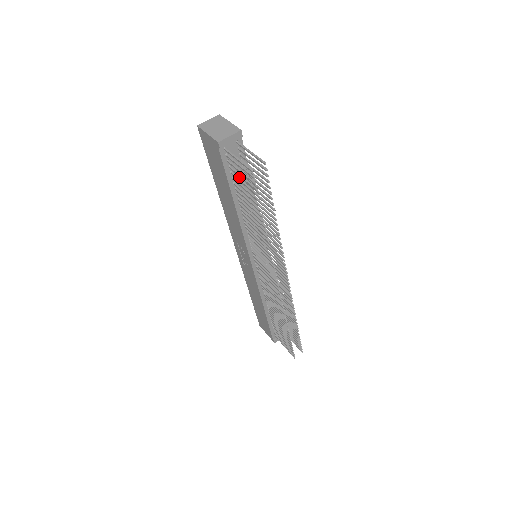
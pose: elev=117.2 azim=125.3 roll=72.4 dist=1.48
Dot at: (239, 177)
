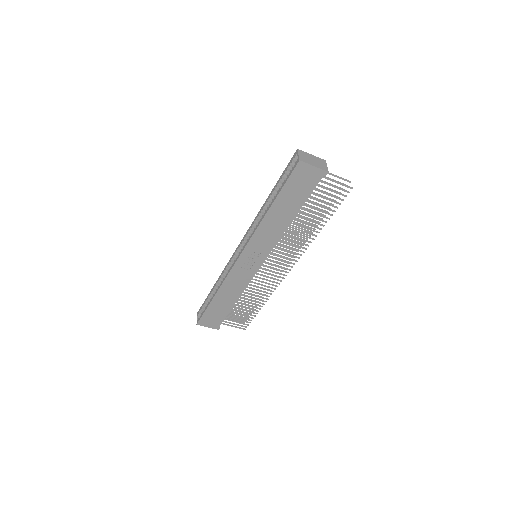
Dot at: occluded
